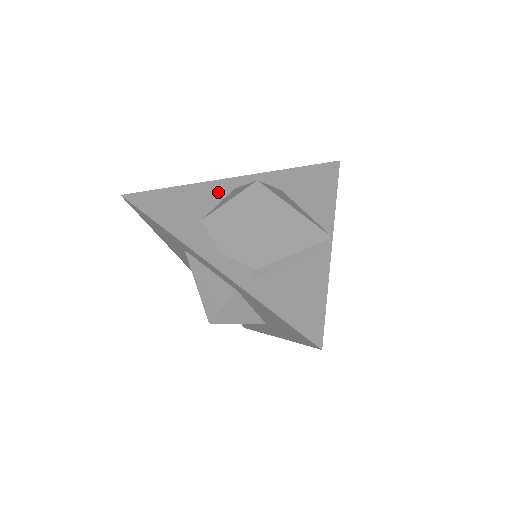
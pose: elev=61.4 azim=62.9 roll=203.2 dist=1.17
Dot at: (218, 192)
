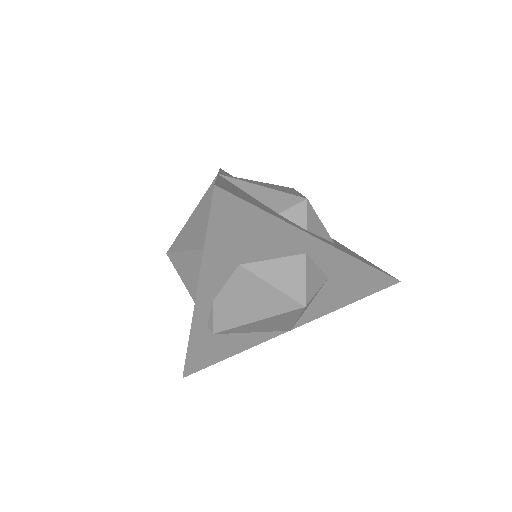
Dot at: (290, 248)
